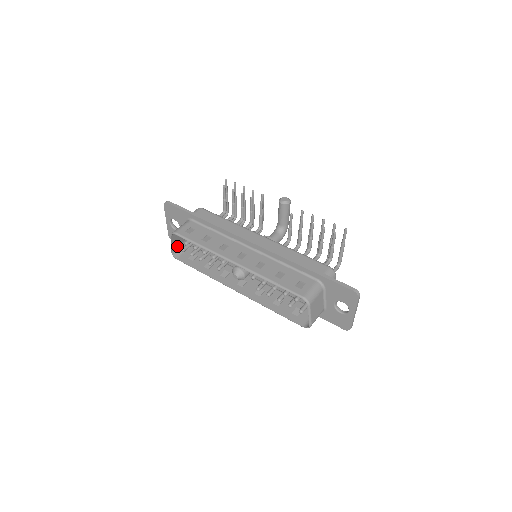
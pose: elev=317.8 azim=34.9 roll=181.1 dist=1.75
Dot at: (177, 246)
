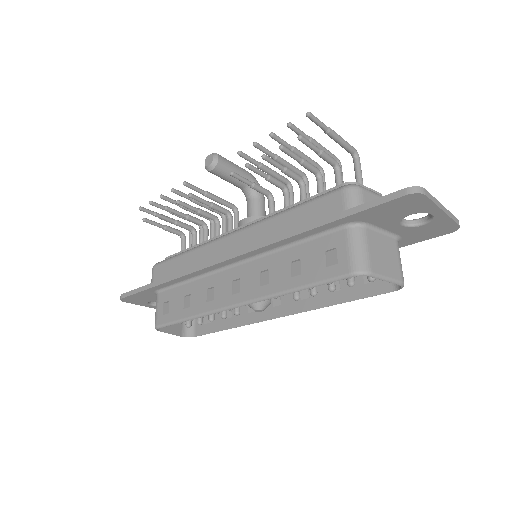
Dot at: (182, 324)
